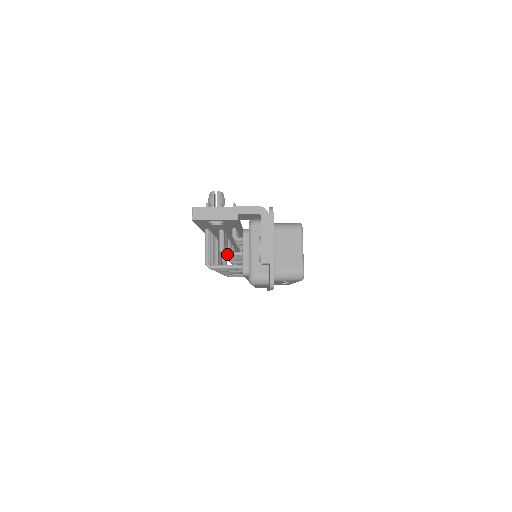
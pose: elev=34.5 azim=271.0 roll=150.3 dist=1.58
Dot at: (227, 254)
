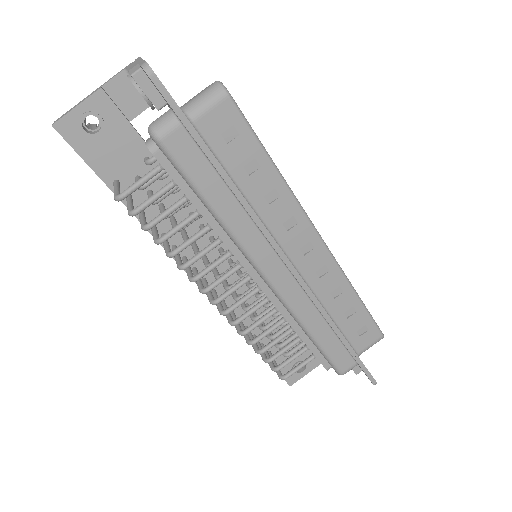
Dot at: occluded
